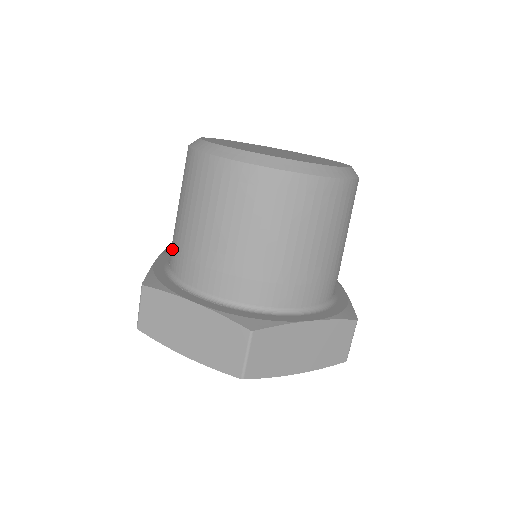
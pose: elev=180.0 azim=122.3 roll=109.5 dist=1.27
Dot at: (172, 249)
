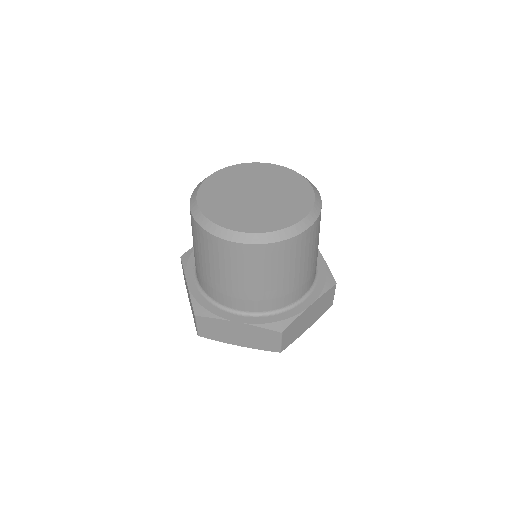
Dot at: occluded
